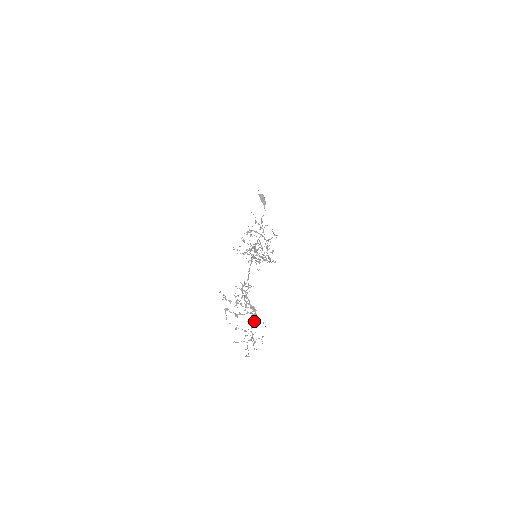
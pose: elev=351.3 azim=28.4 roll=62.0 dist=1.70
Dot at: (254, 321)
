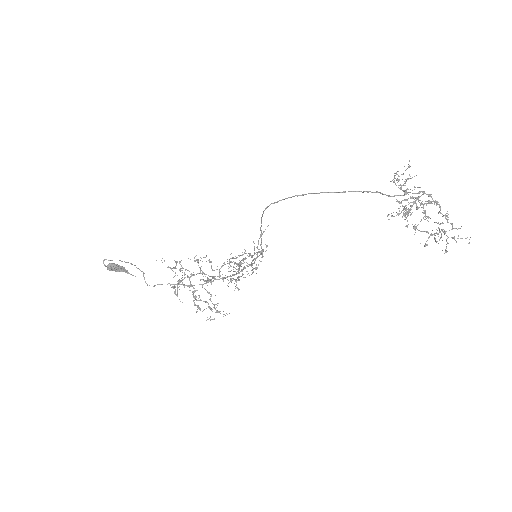
Dot at: (434, 204)
